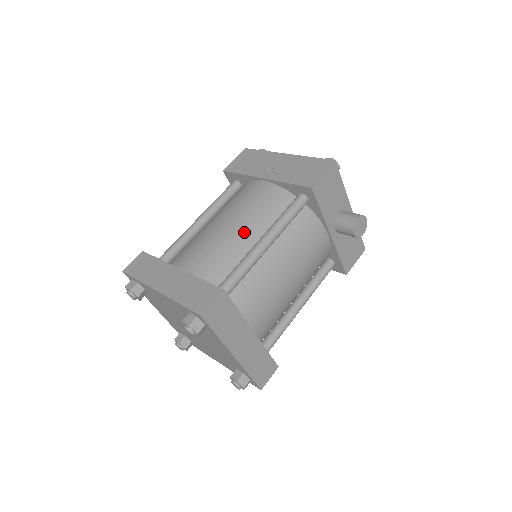
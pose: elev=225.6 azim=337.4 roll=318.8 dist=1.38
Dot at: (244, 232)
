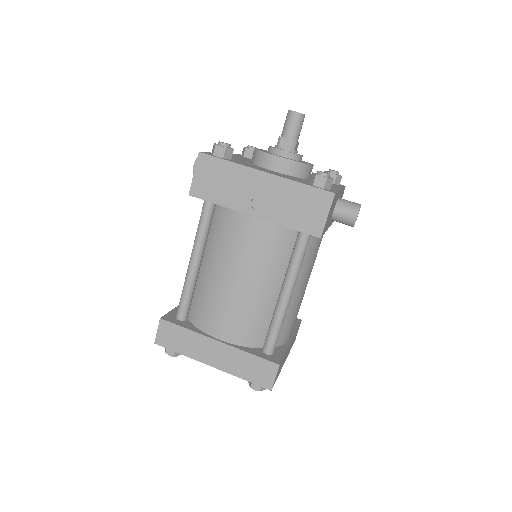
Dot at: (262, 288)
